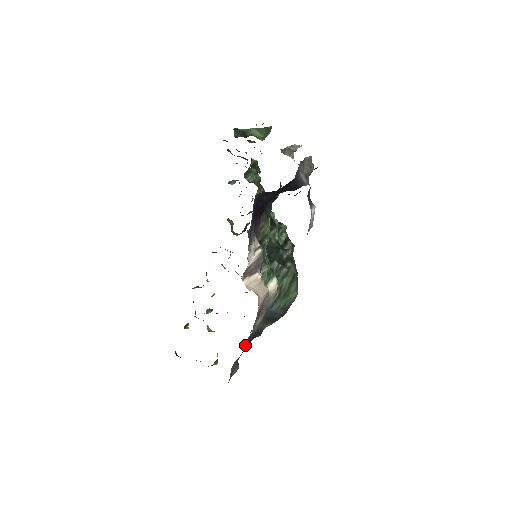
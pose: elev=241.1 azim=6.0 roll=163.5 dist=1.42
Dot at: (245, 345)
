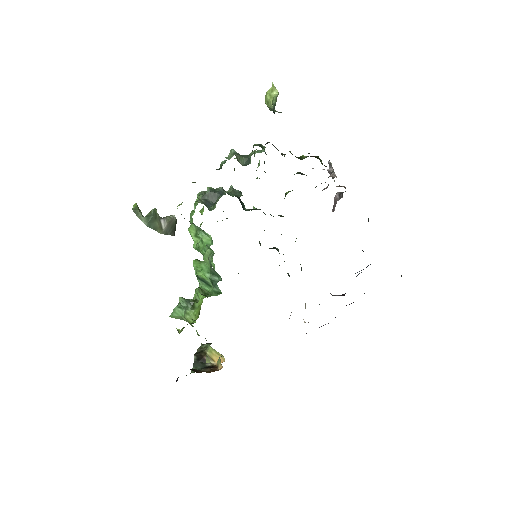
Dot at: occluded
